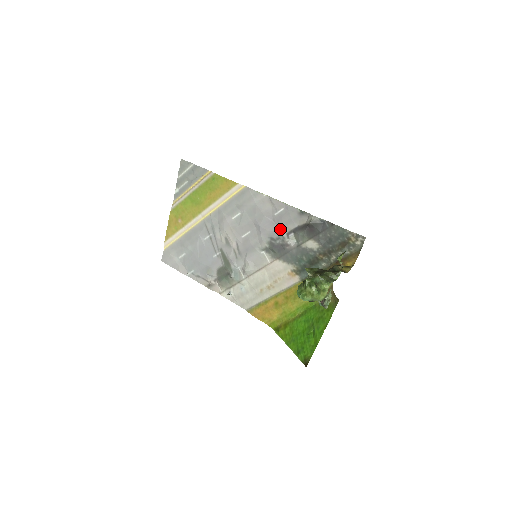
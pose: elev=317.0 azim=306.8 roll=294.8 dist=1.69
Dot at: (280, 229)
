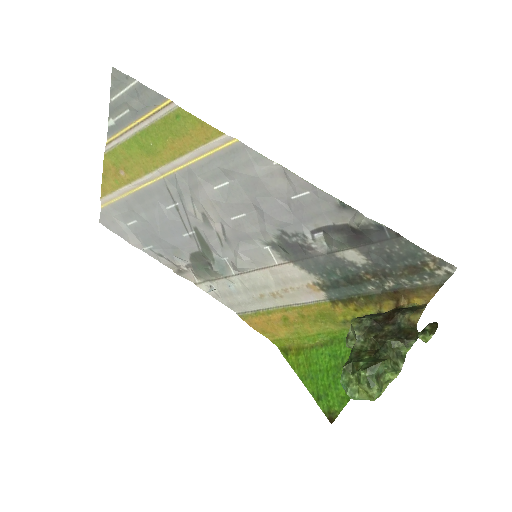
Dot at: (299, 222)
